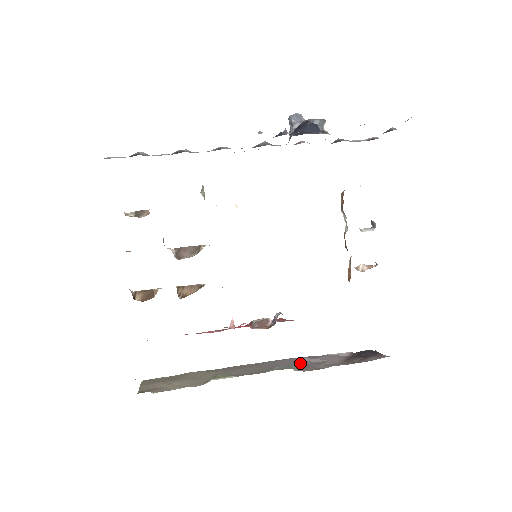
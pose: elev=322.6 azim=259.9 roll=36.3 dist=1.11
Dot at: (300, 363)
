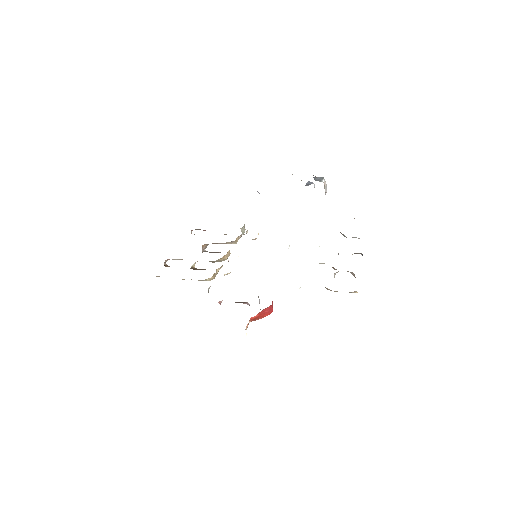
Dot at: occluded
